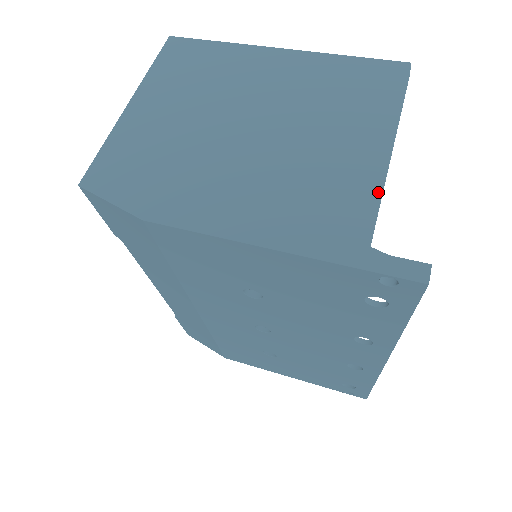
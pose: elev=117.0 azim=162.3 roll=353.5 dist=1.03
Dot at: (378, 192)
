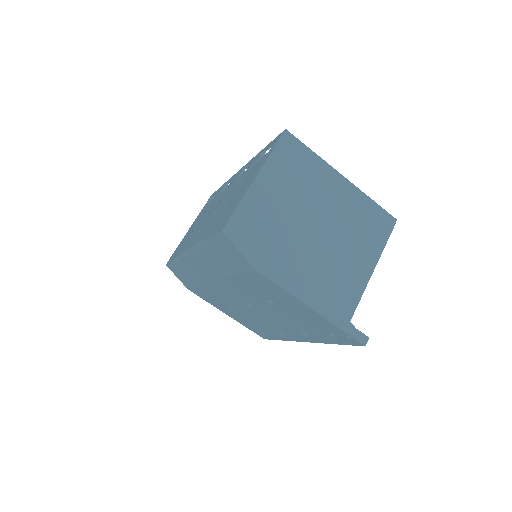
Dot at: (361, 294)
